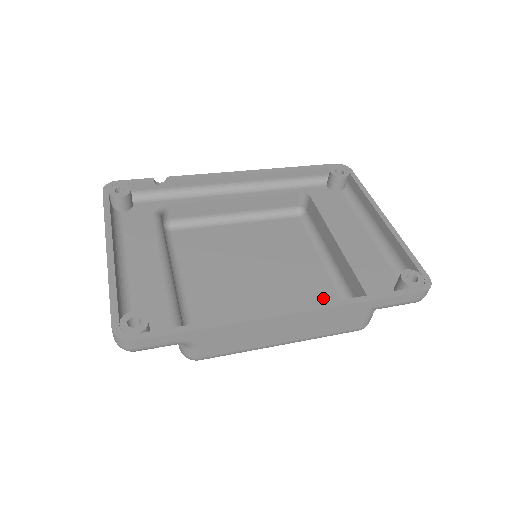
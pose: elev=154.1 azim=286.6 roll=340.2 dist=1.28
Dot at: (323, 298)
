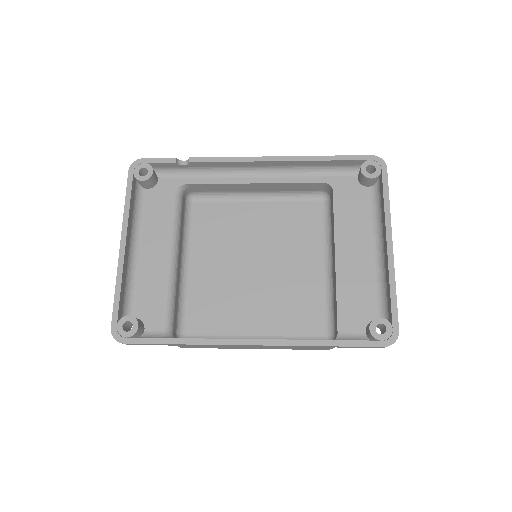
Dot at: (308, 306)
